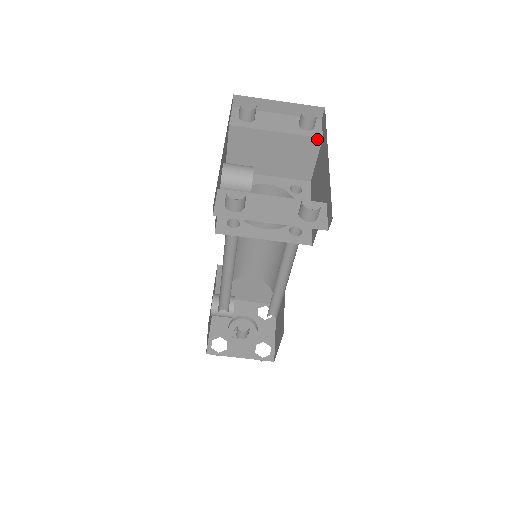
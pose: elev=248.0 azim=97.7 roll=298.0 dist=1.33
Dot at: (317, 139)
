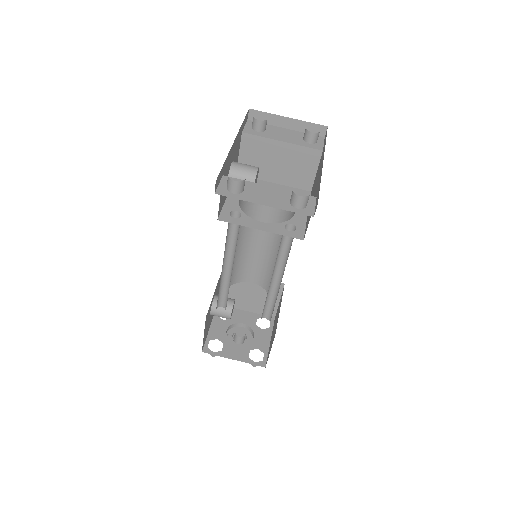
Dot at: (318, 151)
